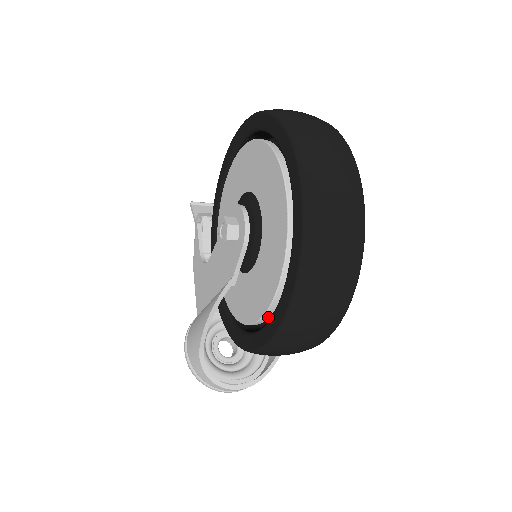
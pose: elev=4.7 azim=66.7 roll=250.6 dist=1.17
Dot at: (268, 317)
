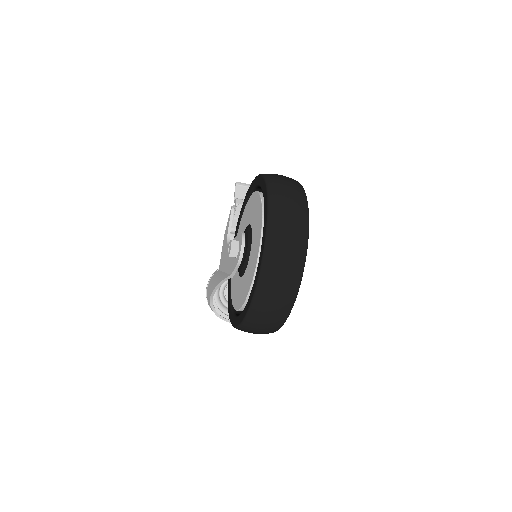
Dot at: occluded
